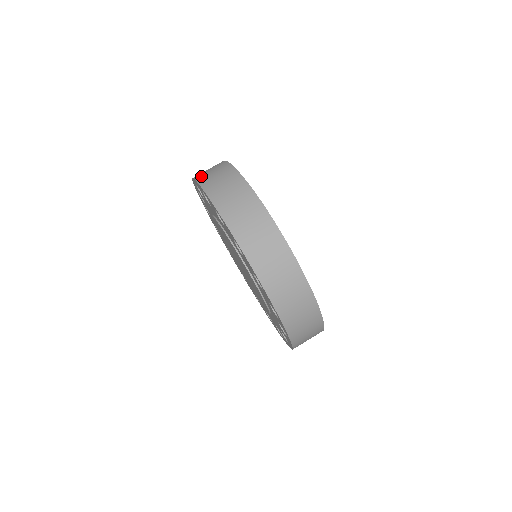
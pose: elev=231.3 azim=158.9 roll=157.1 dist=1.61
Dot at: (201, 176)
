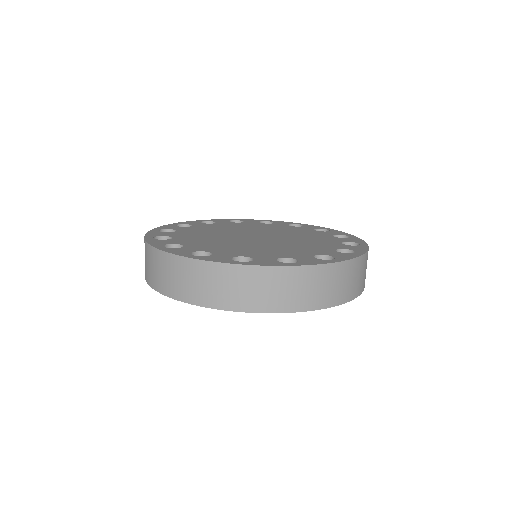
Dot at: occluded
